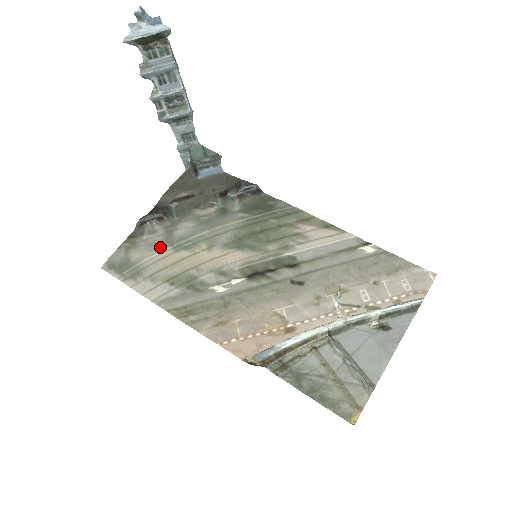
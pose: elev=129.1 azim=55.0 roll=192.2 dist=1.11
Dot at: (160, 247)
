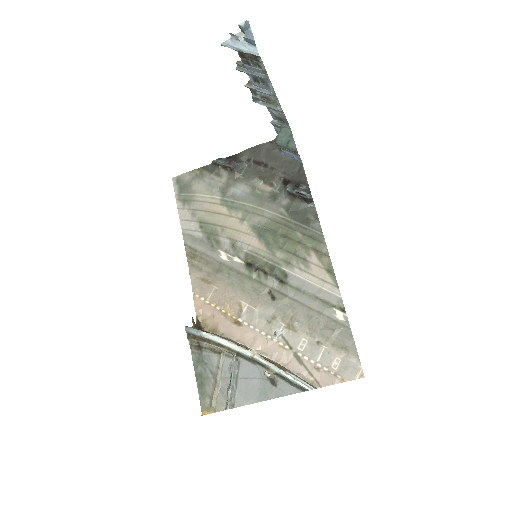
Dot at: (215, 192)
